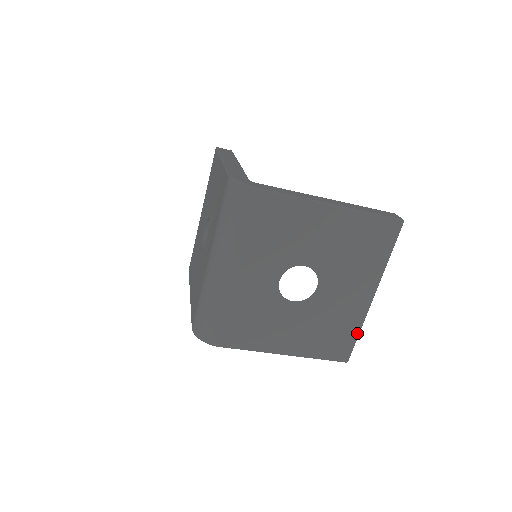
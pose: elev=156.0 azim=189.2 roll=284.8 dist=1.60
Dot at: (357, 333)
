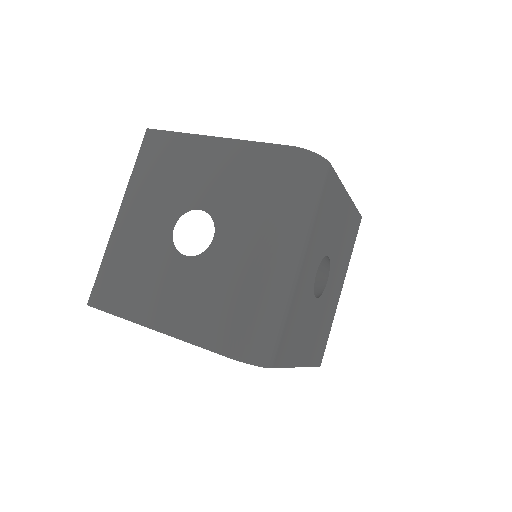
Dot at: occluded
